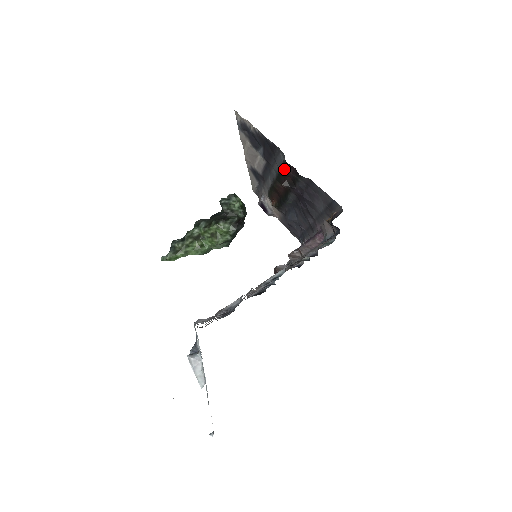
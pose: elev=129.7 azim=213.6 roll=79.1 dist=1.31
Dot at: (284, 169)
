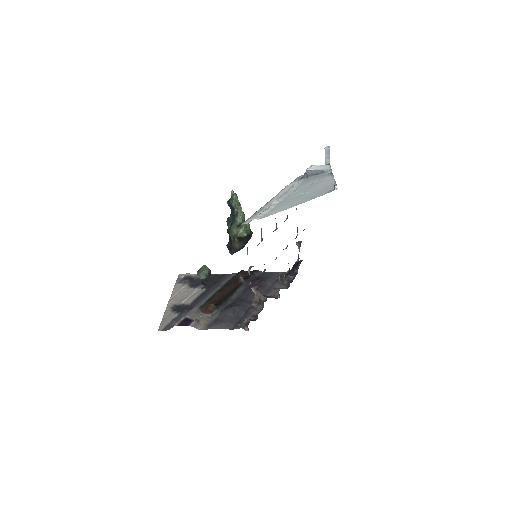
Dot at: (239, 274)
